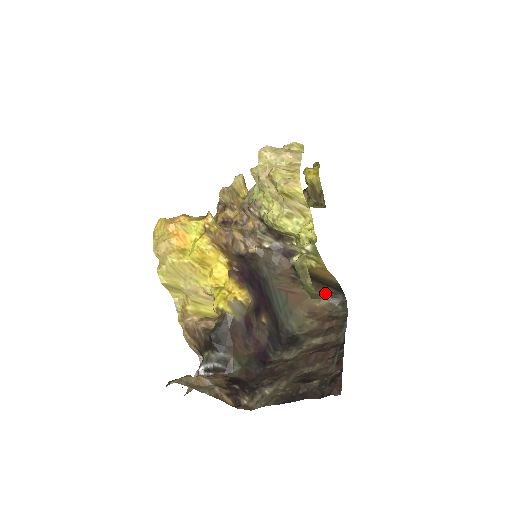
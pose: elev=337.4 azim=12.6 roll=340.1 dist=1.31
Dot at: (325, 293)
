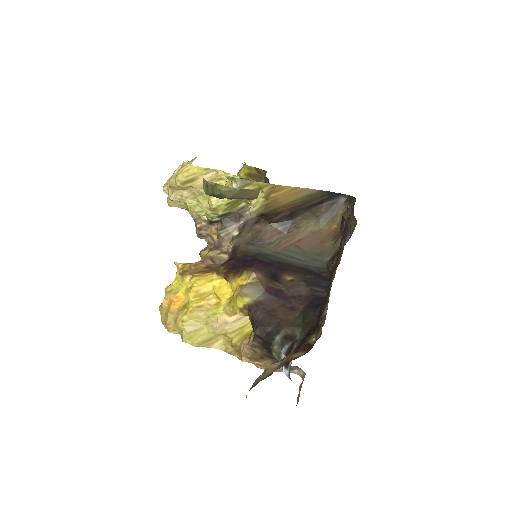
Dot at: (329, 212)
